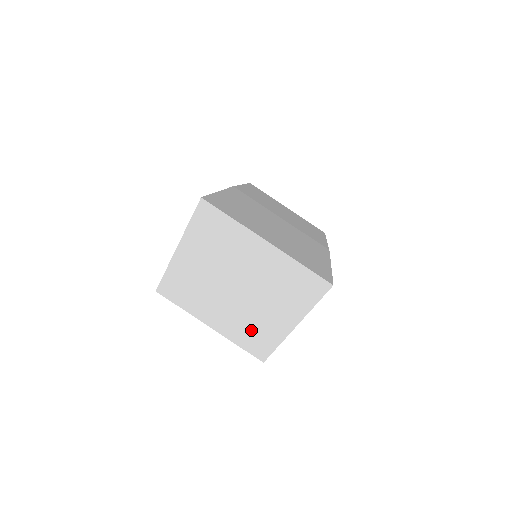
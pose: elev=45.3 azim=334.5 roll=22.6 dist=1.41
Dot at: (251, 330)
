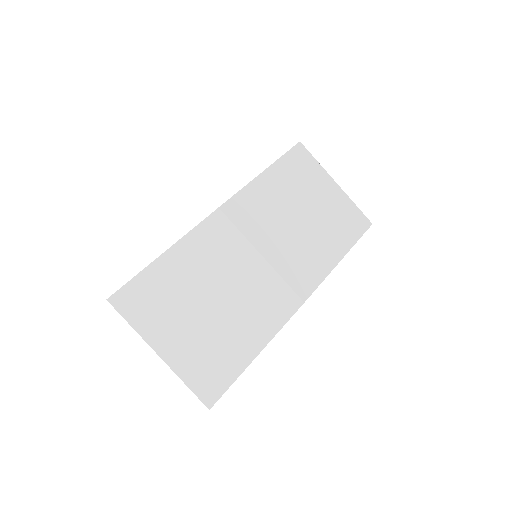
Dot at: occluded
